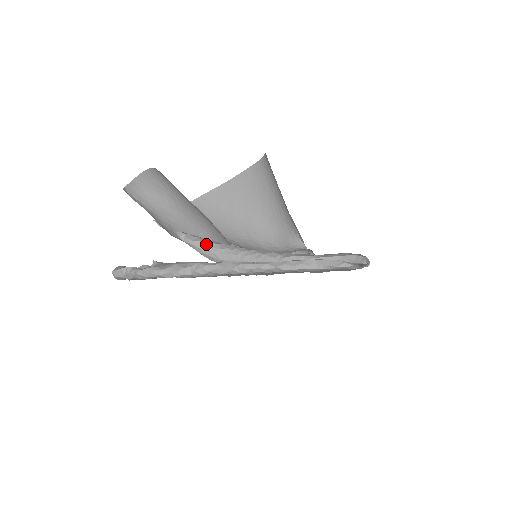
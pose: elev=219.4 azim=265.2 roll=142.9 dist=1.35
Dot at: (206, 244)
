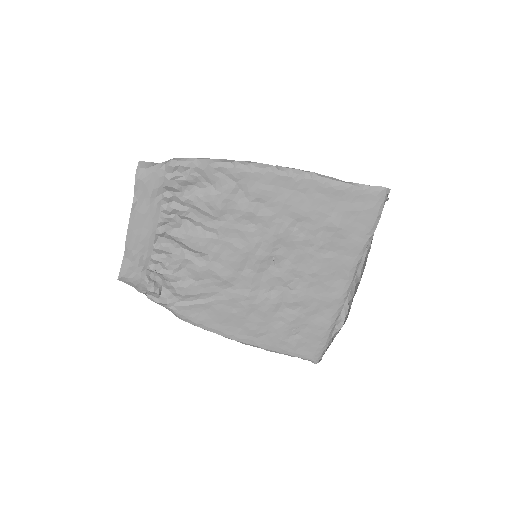
Dot at: occluded
